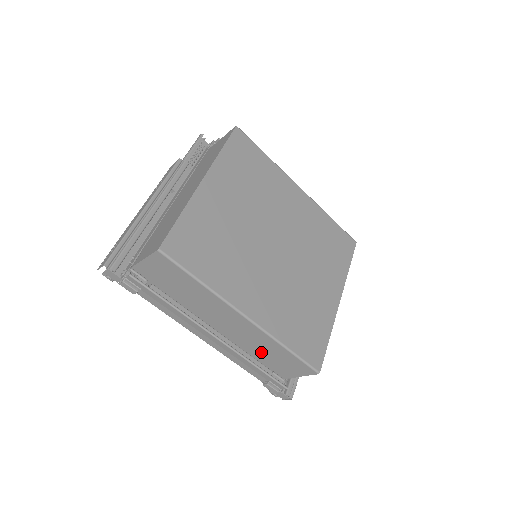
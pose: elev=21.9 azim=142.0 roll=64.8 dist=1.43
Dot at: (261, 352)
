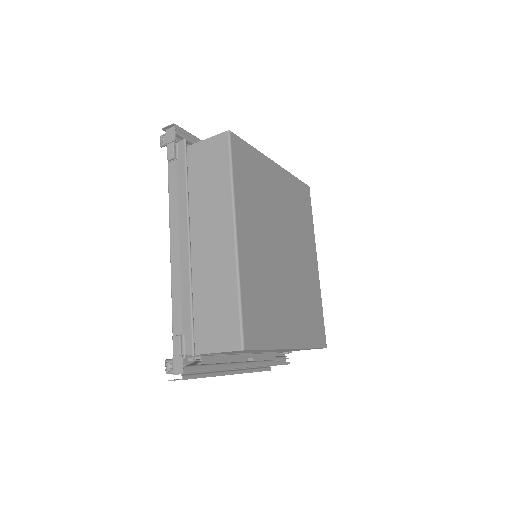
Dot at: (206, 296)
